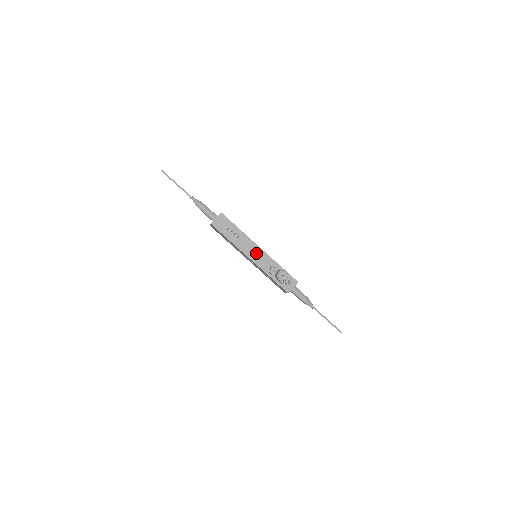
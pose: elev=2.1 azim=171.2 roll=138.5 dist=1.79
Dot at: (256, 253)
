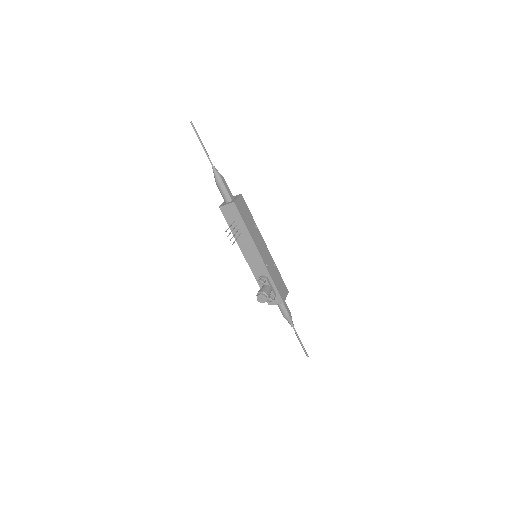
Dot at: (254, 257)
